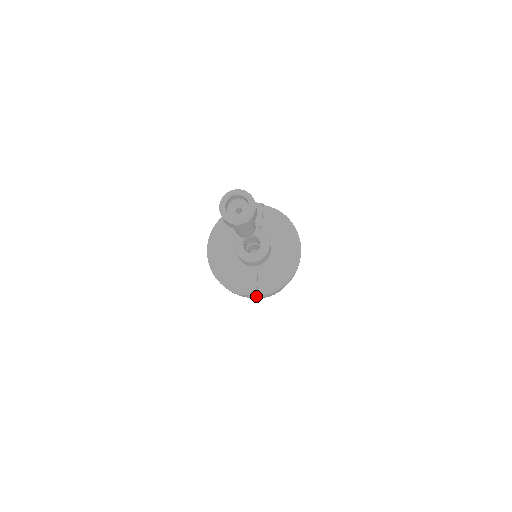
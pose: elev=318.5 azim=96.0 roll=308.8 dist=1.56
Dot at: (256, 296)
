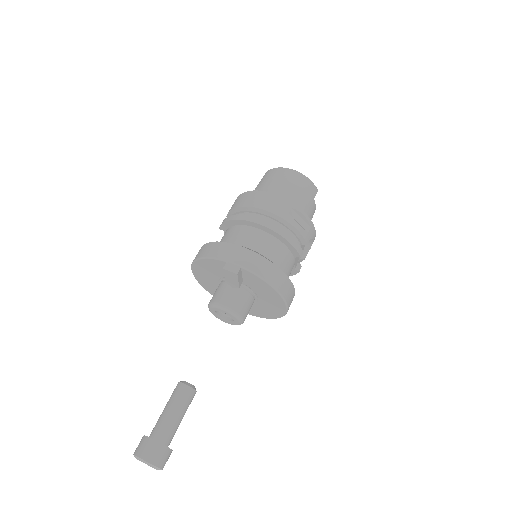
Dot at: occluded
